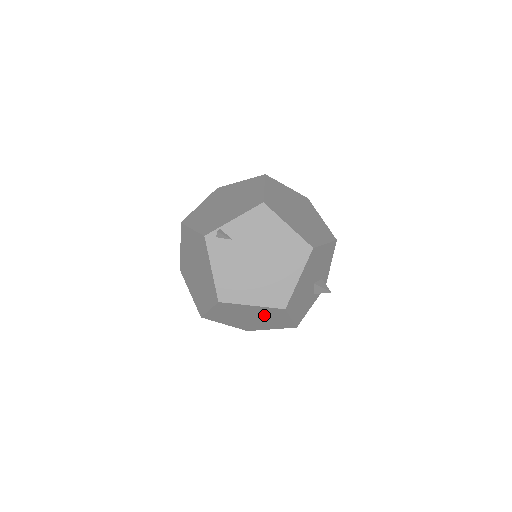
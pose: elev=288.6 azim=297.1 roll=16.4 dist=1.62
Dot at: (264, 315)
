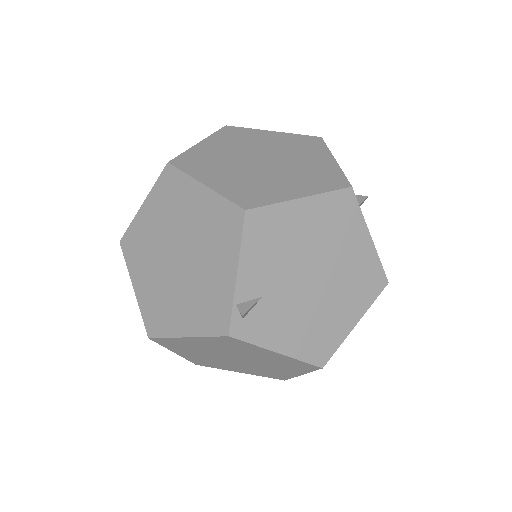
Dot at: occluded
